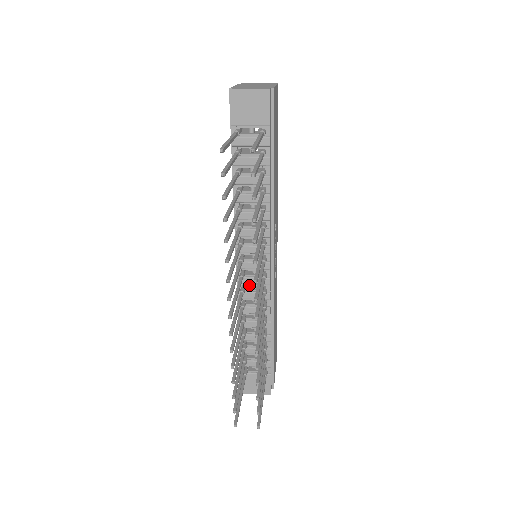
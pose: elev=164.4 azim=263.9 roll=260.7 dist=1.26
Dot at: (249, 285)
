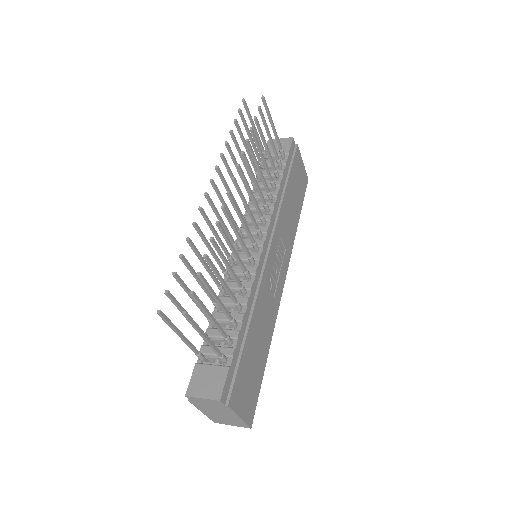
Dot at: occluded
